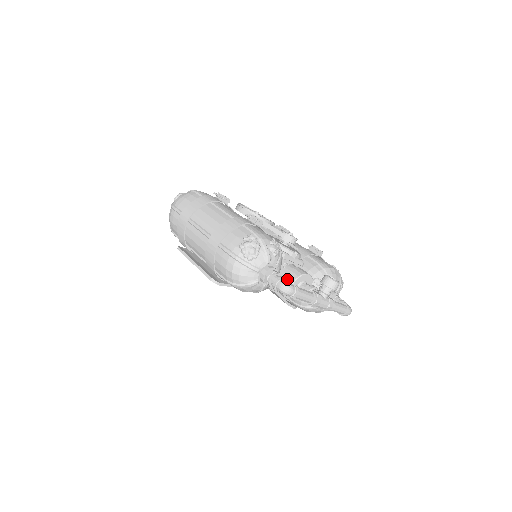
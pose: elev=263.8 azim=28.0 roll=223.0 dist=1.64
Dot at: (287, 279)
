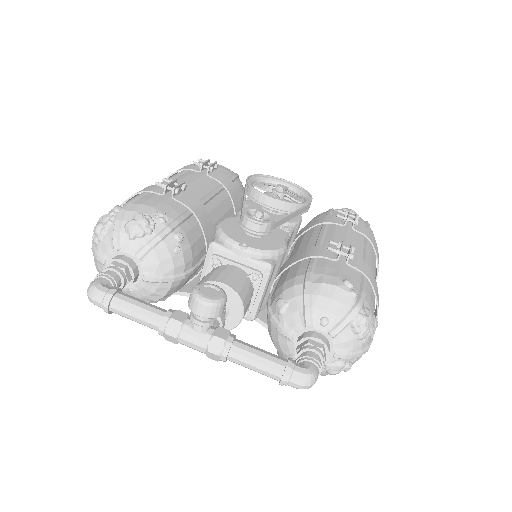
Dot at: occluded
